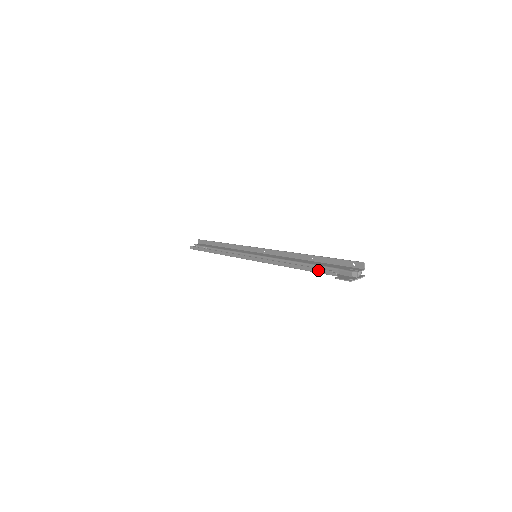
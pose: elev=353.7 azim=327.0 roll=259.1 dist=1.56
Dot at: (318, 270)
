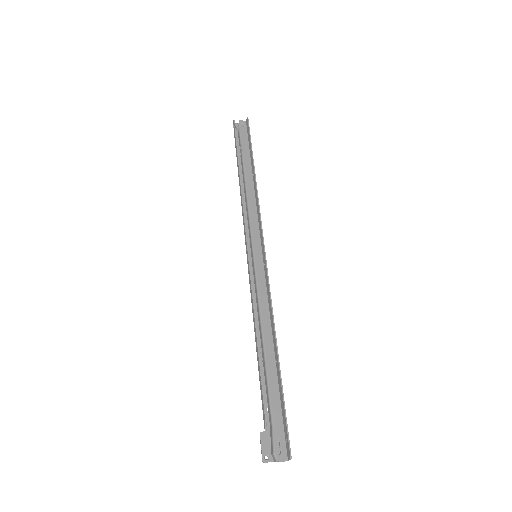
Dot at: (262, 394)
